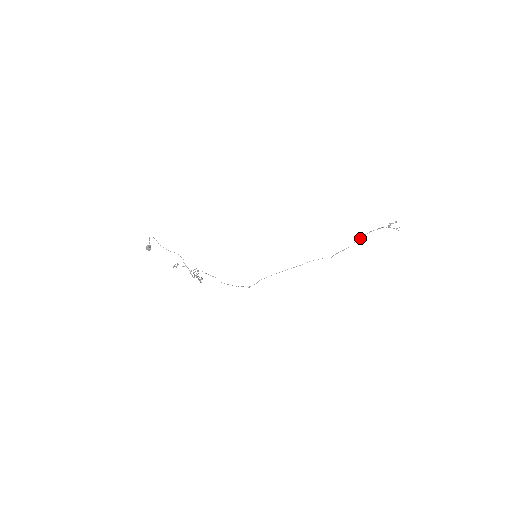
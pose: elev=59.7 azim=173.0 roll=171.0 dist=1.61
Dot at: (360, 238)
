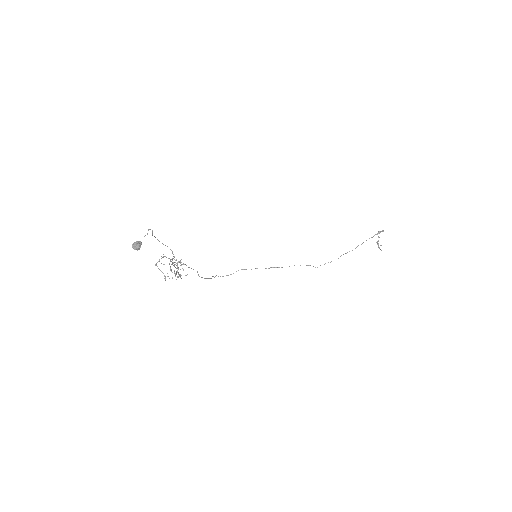
Dot at: occluded
